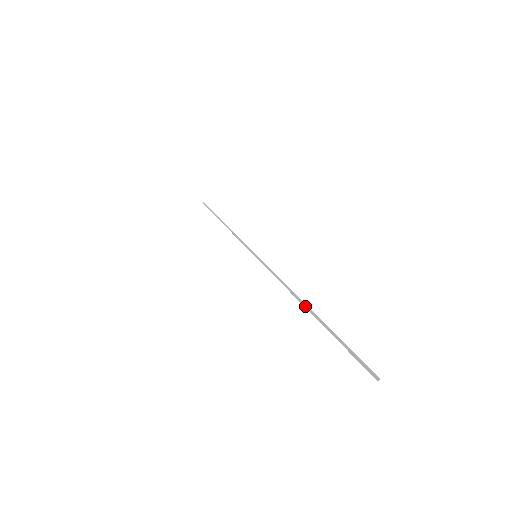
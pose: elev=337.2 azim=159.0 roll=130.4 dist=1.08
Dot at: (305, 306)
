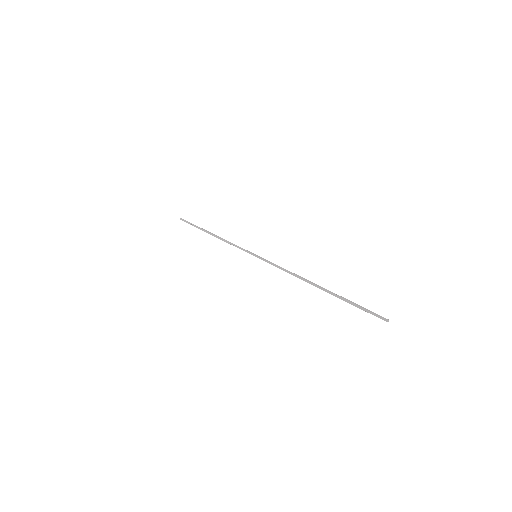
Dot at: (316, 286)
